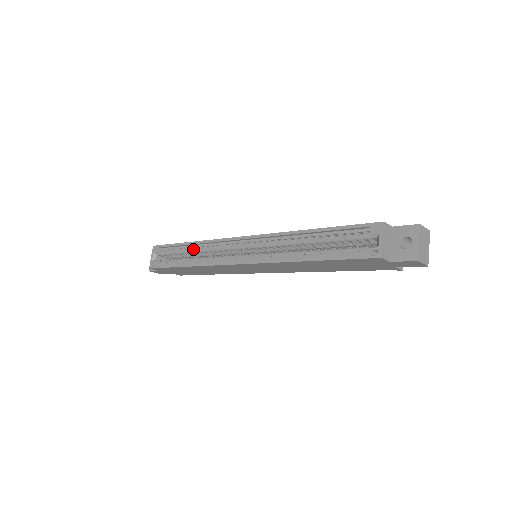
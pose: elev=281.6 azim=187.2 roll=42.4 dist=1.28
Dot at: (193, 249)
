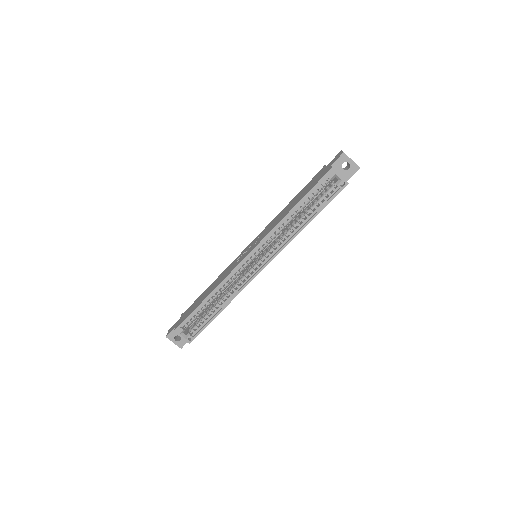
Dot at: (212, 298)
